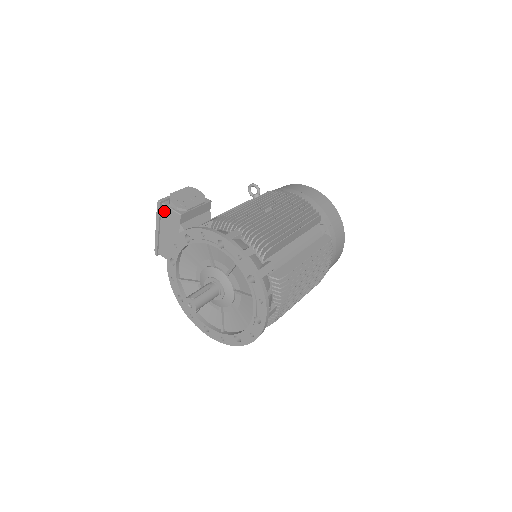
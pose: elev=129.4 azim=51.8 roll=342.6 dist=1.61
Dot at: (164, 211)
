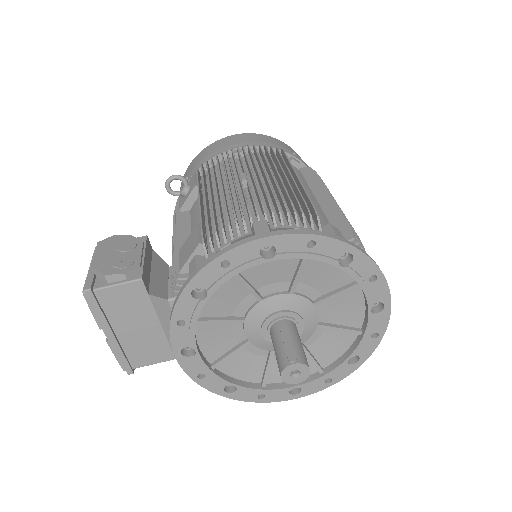
Dot at: (105, 299)
